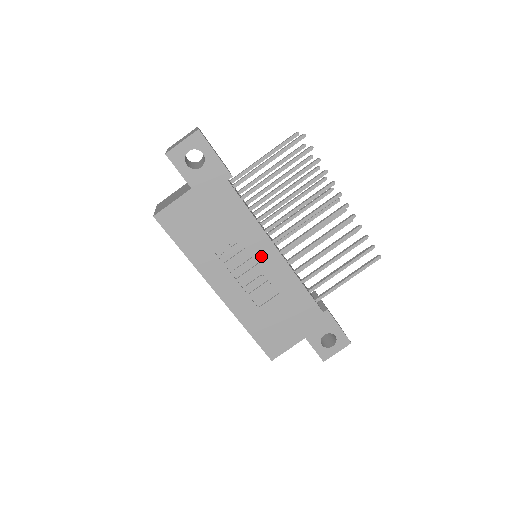
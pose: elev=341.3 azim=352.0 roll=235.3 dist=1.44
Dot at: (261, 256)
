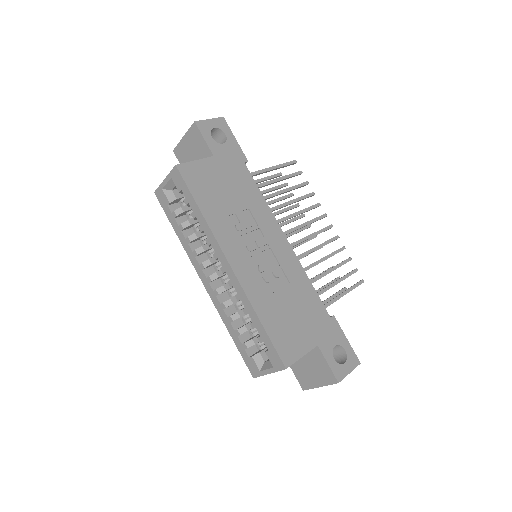
Dot at: (272, 239)
